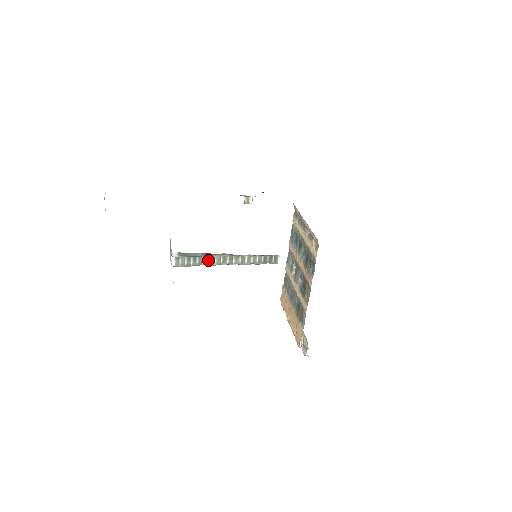
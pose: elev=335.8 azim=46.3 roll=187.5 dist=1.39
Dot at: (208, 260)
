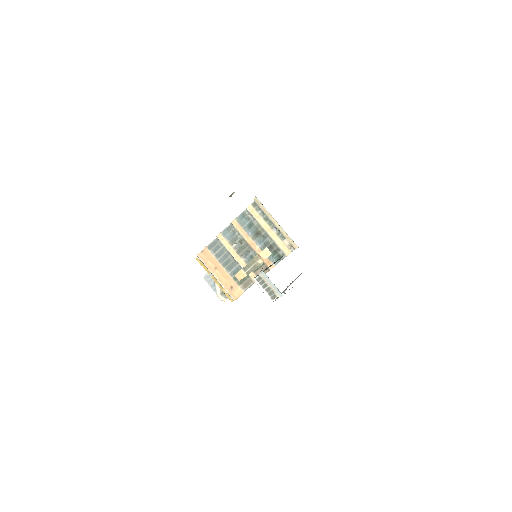
Dot at: (285, 290)
